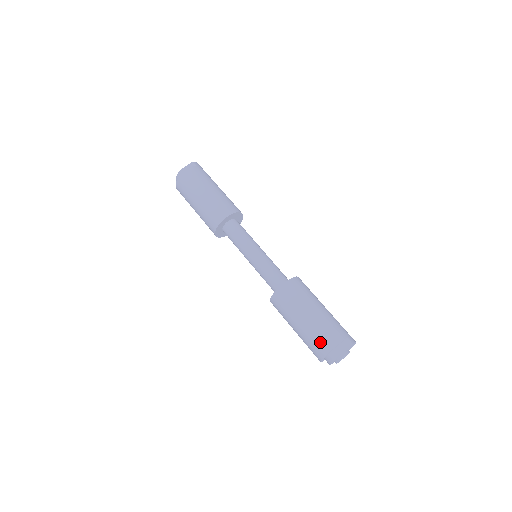
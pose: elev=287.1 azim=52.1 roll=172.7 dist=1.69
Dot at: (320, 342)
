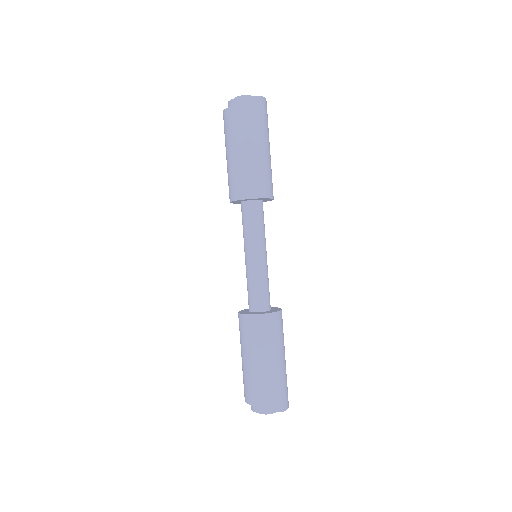
Dot at: (255, 392)
